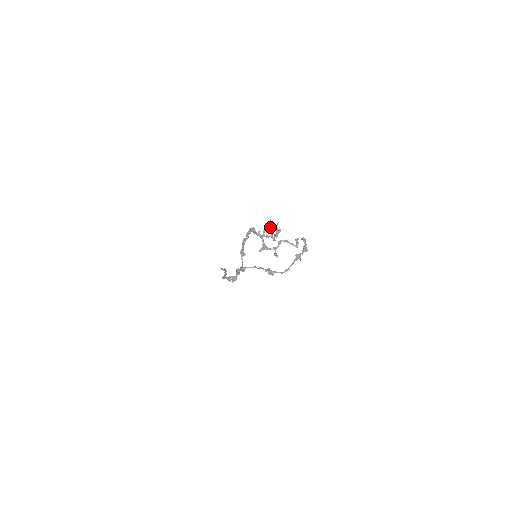
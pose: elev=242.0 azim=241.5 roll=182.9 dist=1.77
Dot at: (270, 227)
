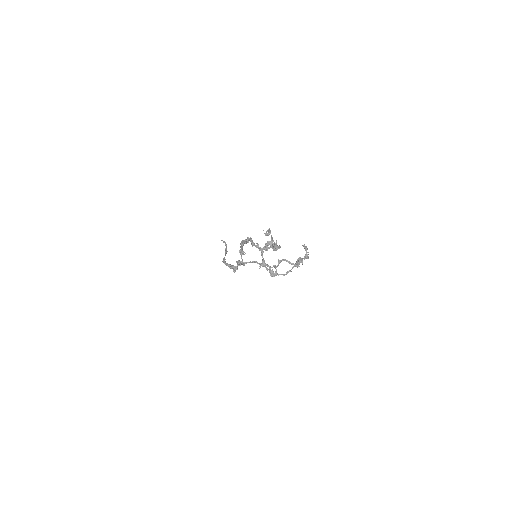
Dot at: (269, 244)
